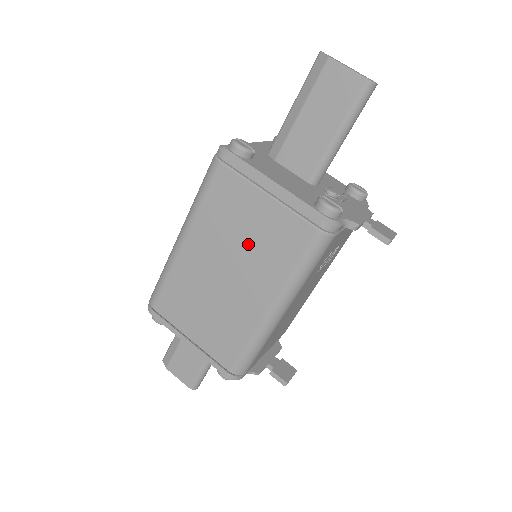
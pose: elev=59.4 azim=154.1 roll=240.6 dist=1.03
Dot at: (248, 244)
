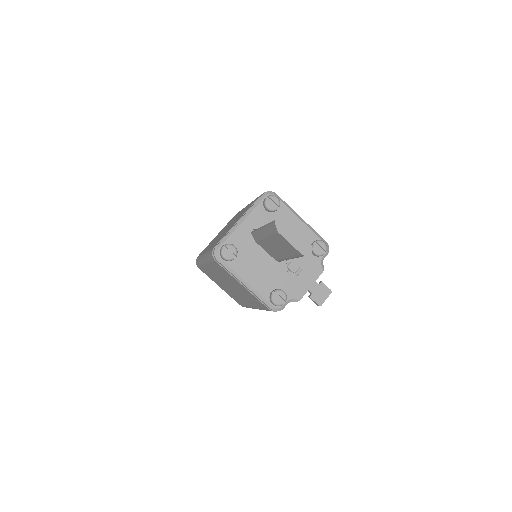
Dot at: (238, 289)
